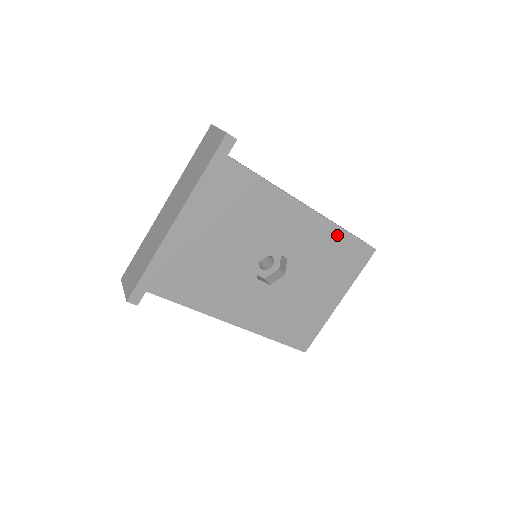
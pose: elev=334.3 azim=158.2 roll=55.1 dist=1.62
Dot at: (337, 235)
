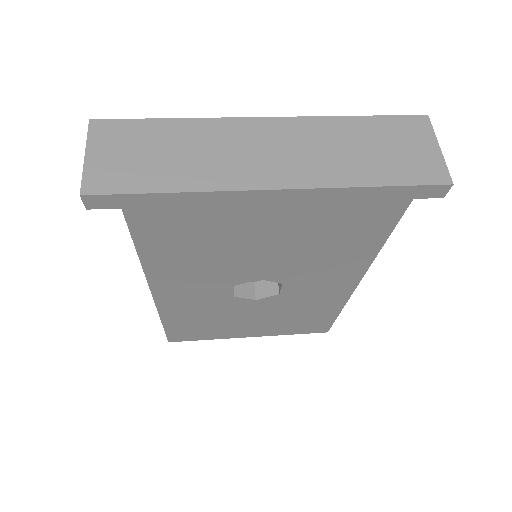
Dot at: (332, 309)
